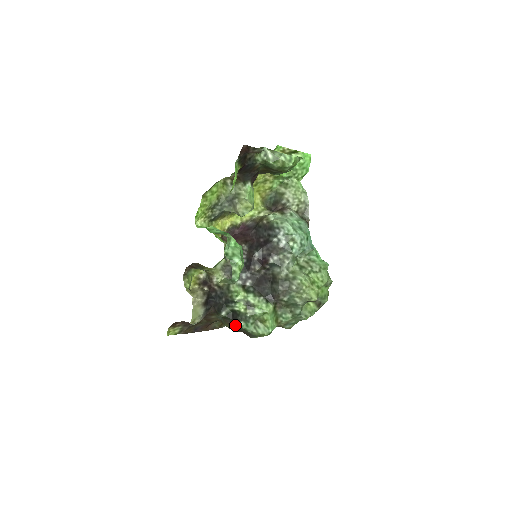
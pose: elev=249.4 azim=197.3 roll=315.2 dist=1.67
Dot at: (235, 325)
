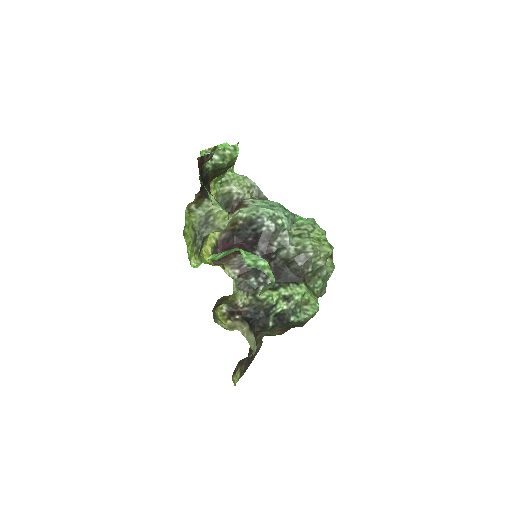
Dot at: (286, 326)
